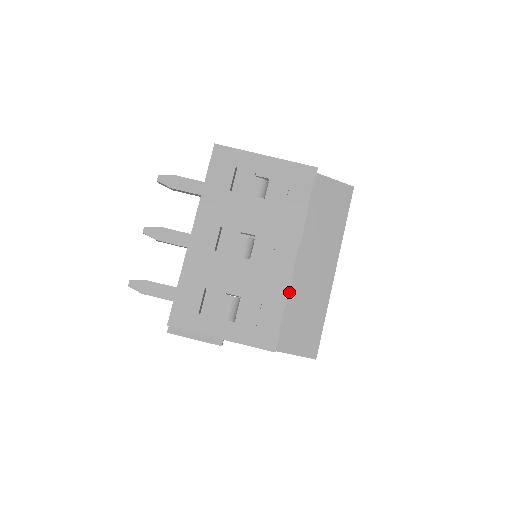
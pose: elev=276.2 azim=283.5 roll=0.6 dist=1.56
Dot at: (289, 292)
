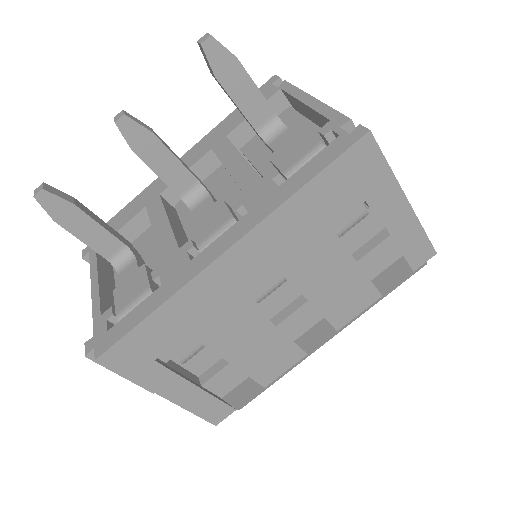
Dot at: occluded
